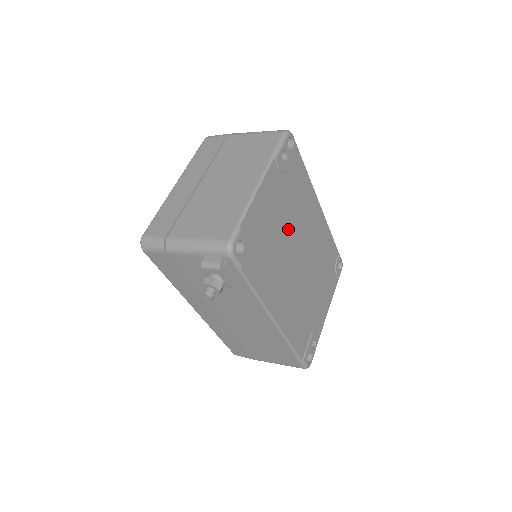
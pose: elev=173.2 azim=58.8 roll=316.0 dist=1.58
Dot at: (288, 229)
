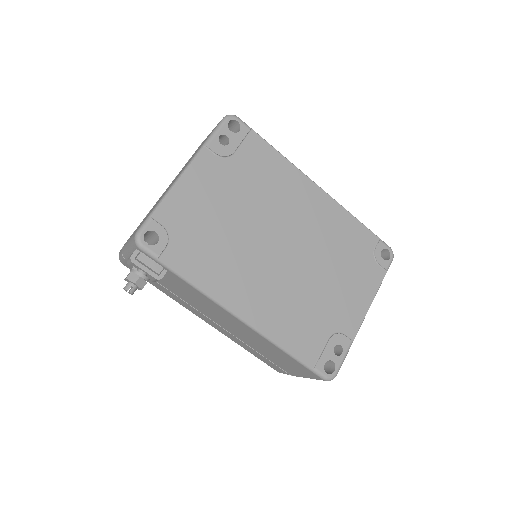
Dot at: (248, 215)
